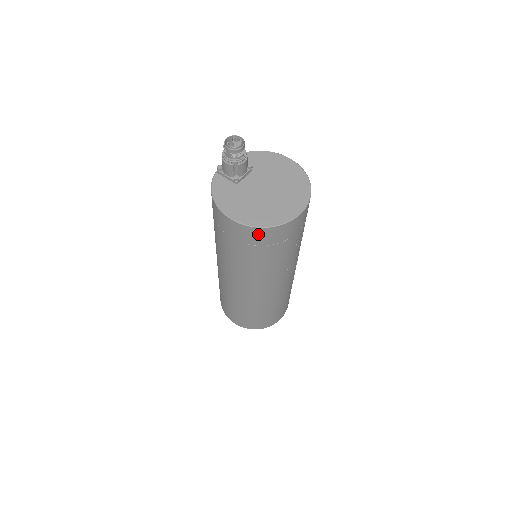
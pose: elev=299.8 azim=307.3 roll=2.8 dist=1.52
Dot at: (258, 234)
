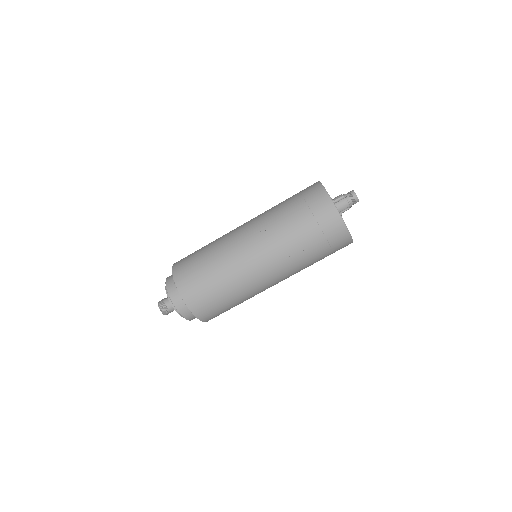
Dot at: (317, 192)
